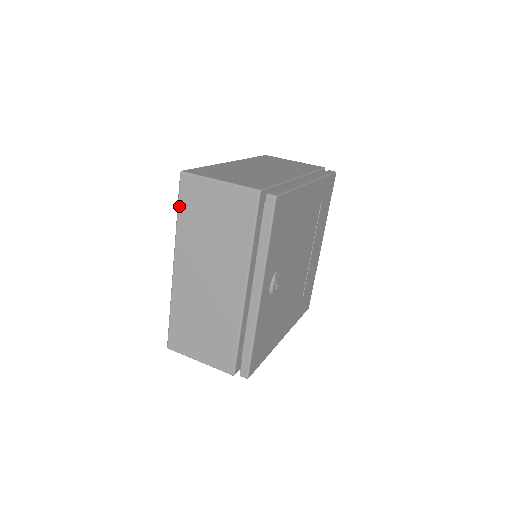
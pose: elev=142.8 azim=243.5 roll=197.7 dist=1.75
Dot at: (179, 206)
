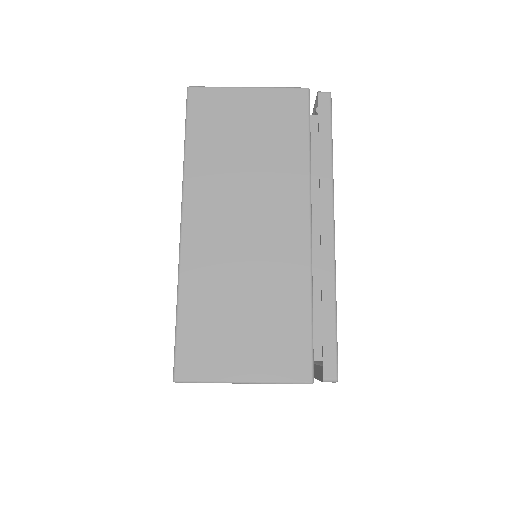
Dot at: occluded
